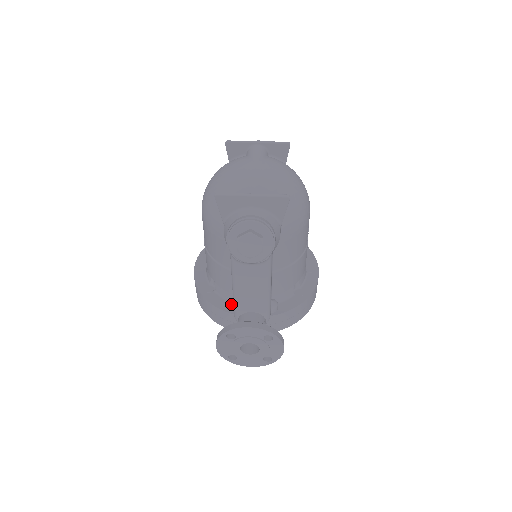
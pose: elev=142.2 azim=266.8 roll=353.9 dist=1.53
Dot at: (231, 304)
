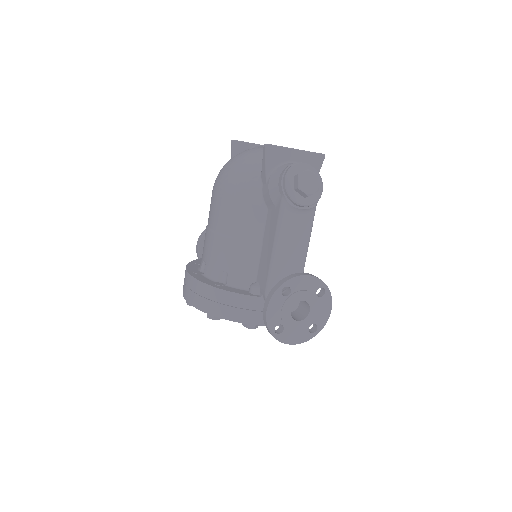
Dot at: (255, 286)
